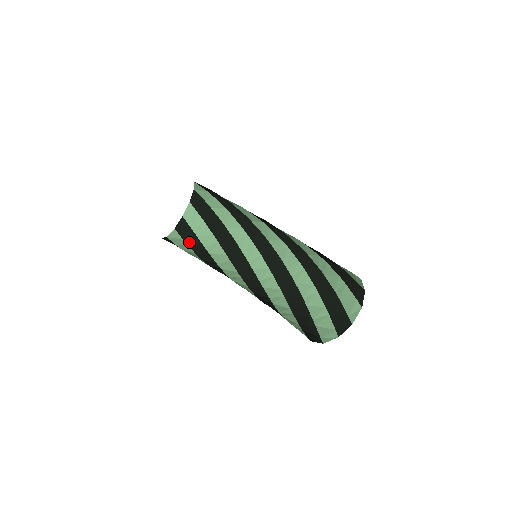
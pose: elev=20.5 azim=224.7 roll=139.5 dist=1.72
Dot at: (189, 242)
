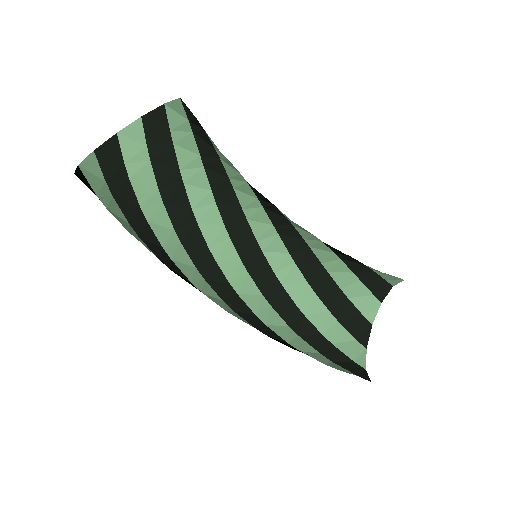
Dot at: occluded
